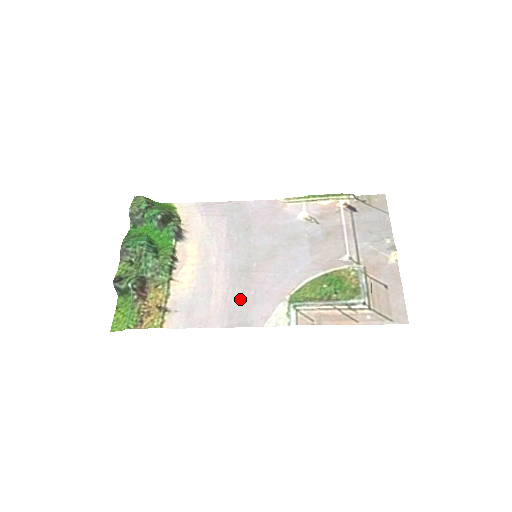
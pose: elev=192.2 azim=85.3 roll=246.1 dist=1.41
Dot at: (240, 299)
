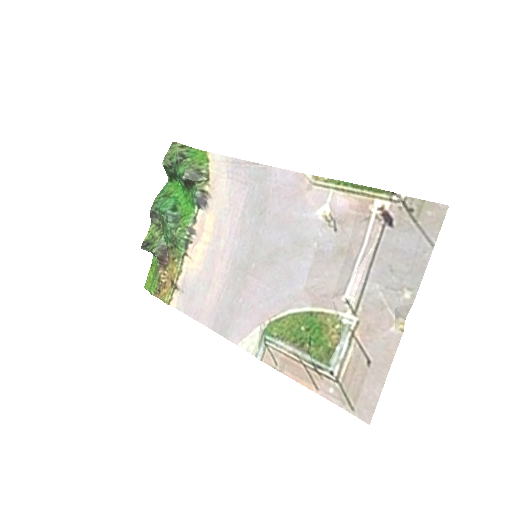
Dot at: (229, 303)
